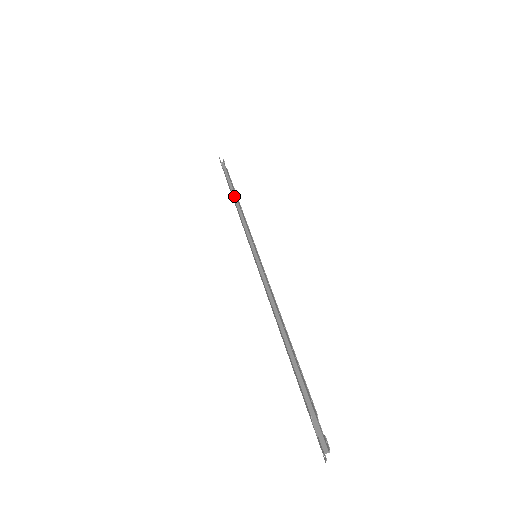
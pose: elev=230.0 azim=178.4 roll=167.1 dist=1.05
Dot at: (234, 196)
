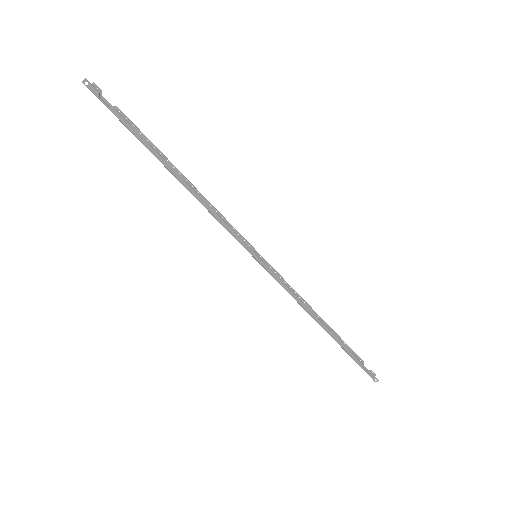
Dot at: (168, 167)
